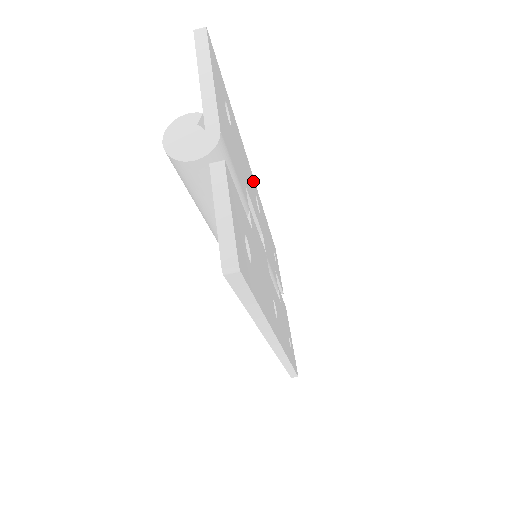
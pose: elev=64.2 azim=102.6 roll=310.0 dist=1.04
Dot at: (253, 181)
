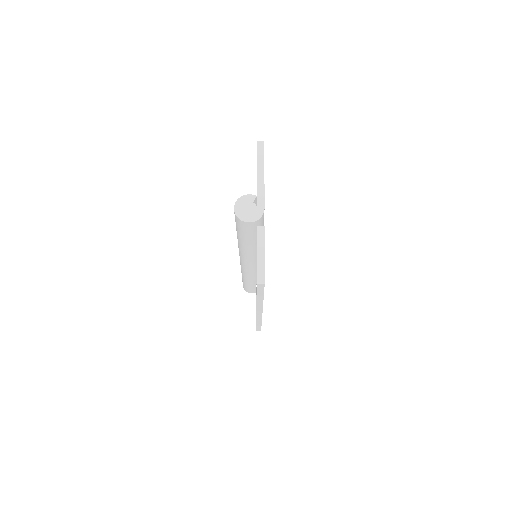
Dot at: occluded
